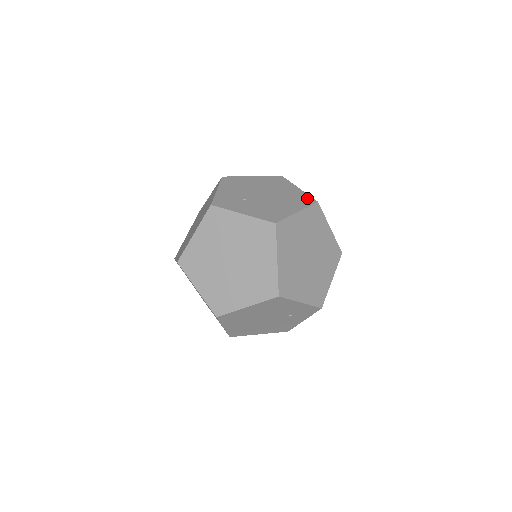
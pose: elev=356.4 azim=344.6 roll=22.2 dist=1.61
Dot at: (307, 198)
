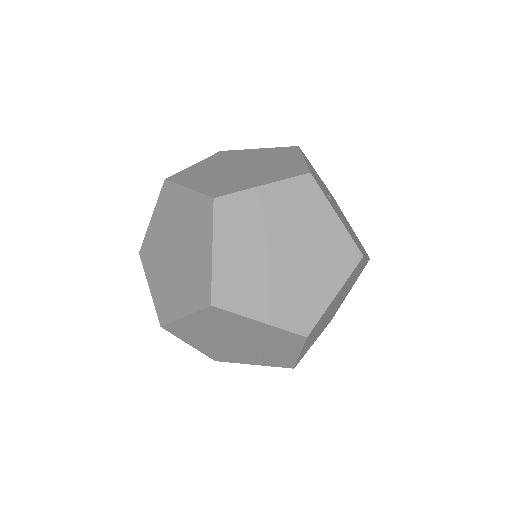
Dot at: occluded
